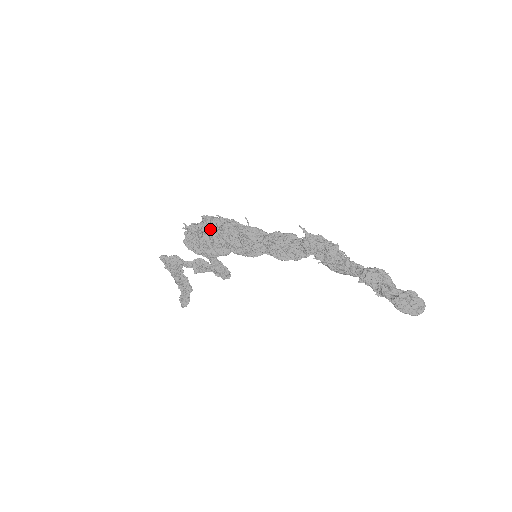
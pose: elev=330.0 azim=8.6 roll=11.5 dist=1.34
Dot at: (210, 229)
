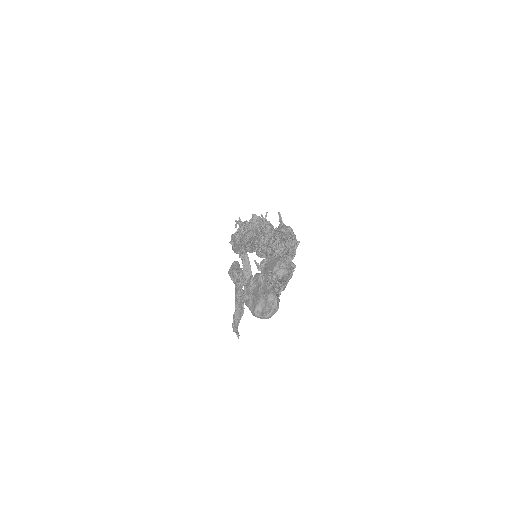
Dot at: (251, 227)
